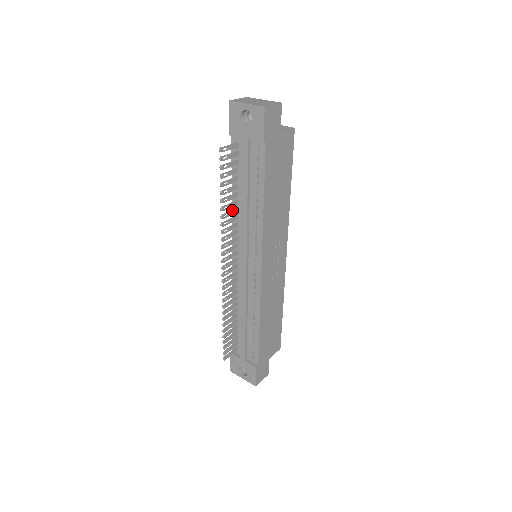
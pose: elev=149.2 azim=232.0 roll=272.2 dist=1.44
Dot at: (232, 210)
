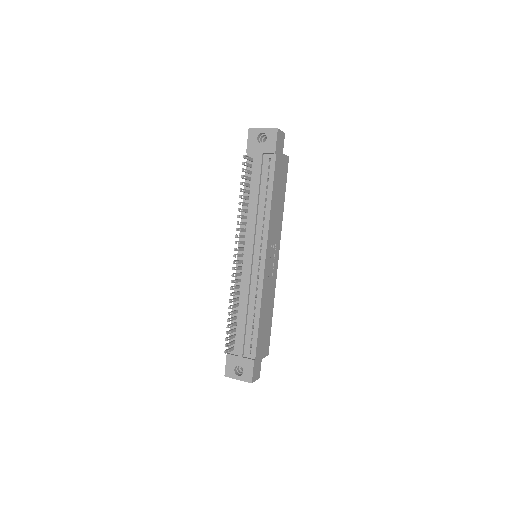
Dot at: (244, 209)
